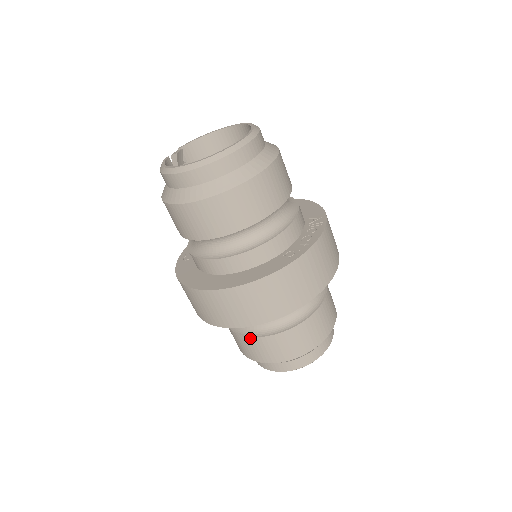
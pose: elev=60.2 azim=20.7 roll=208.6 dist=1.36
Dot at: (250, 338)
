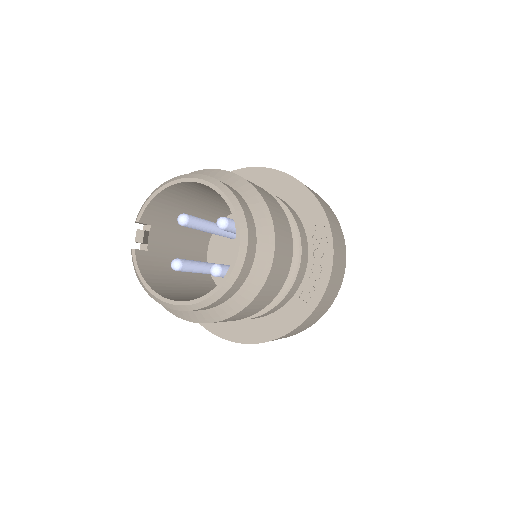
Dot at: occluded
